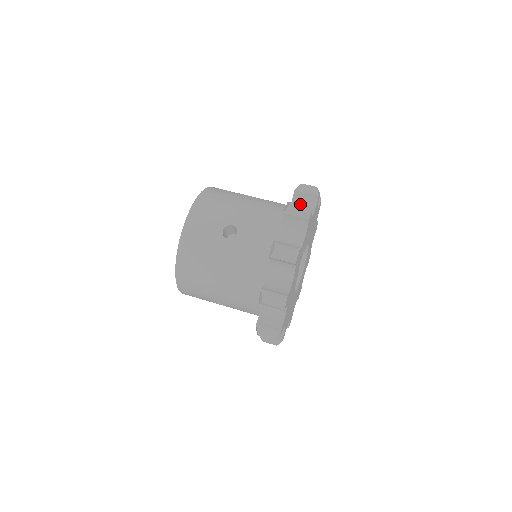
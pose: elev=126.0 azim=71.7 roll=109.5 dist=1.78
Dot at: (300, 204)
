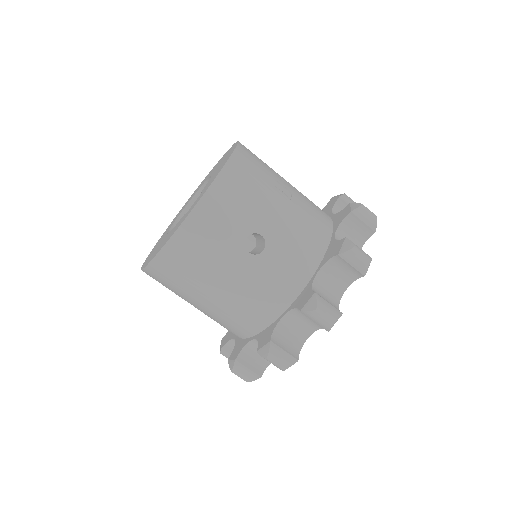
Dot at: (363, 251)
